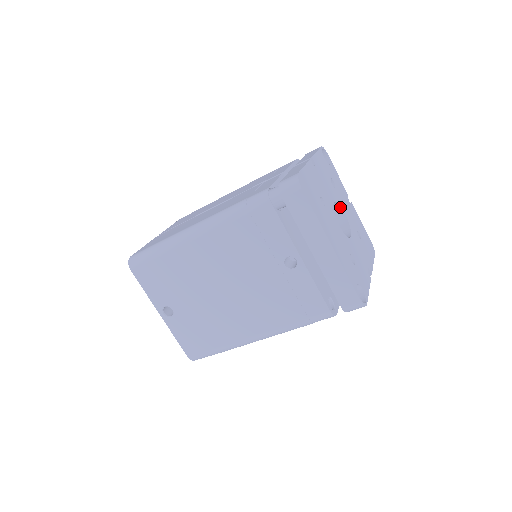
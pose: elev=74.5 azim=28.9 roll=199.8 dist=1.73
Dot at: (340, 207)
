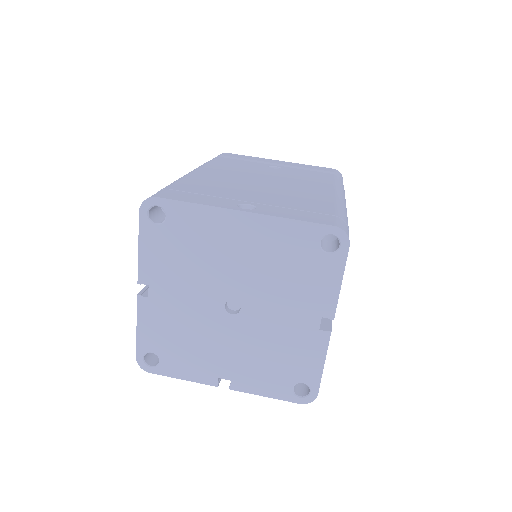
Dot at: occluded
